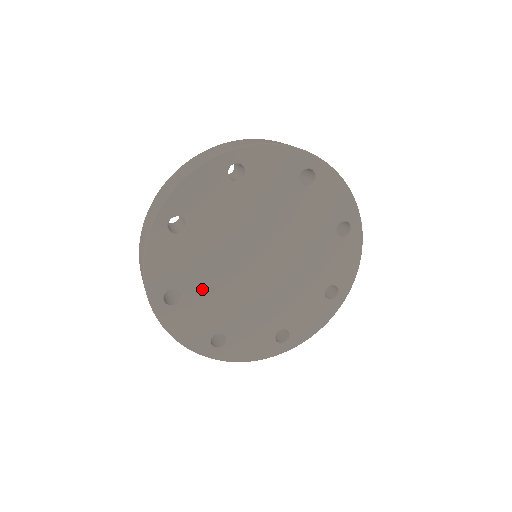
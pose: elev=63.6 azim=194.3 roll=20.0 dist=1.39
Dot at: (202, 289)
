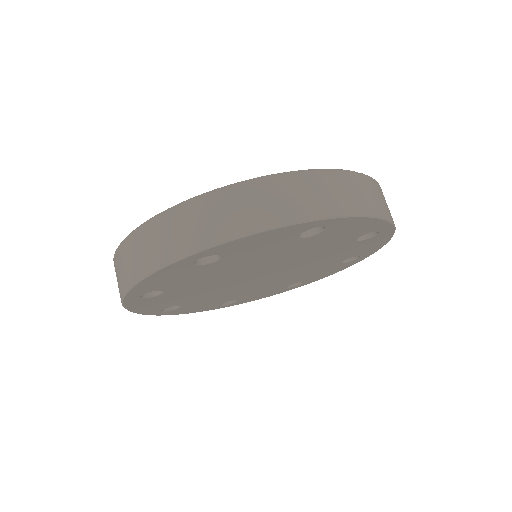
Dot at: (187, 289)
